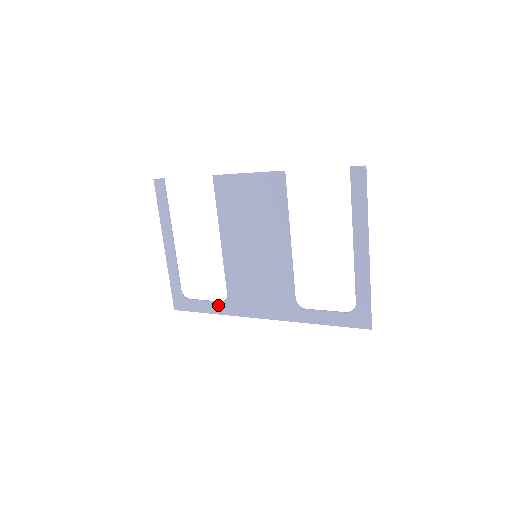
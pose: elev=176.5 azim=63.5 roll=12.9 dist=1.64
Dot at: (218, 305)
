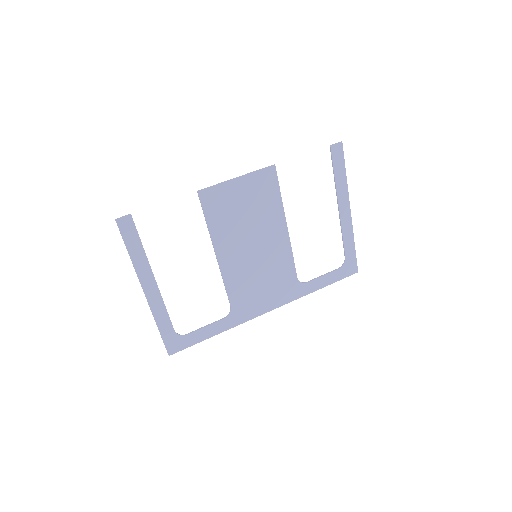
Dot at: (222, 323)
